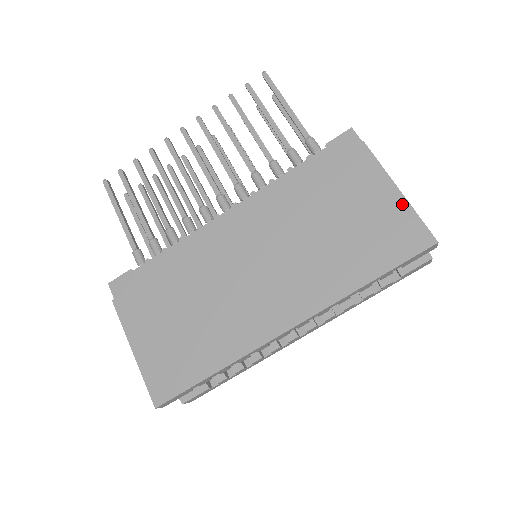
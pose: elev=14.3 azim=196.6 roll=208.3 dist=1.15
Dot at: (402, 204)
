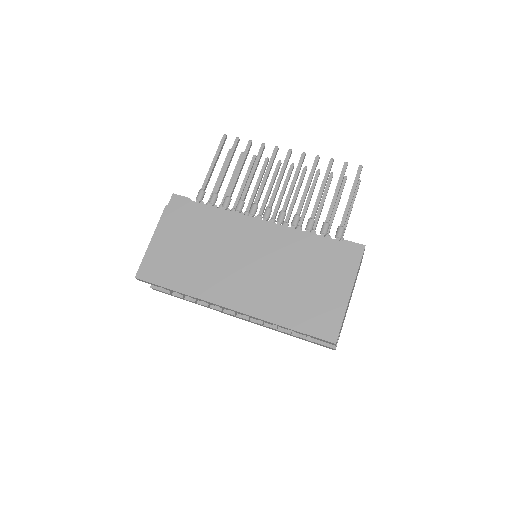
Dot at: (342, 309)
